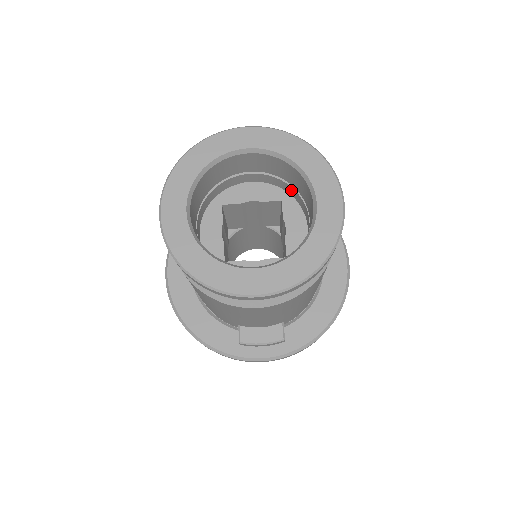
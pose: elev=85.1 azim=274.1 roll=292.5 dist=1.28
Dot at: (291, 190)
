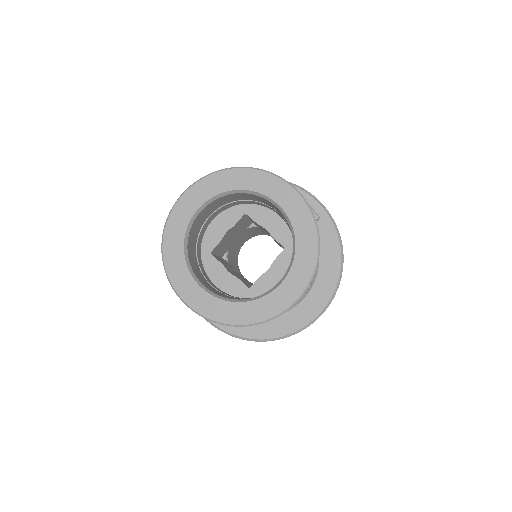
Dot at: occluded
